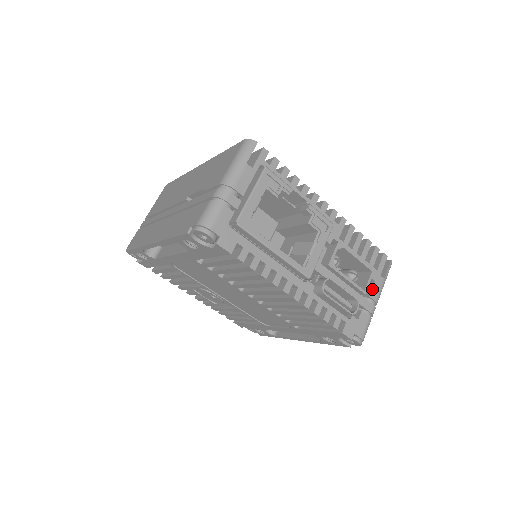
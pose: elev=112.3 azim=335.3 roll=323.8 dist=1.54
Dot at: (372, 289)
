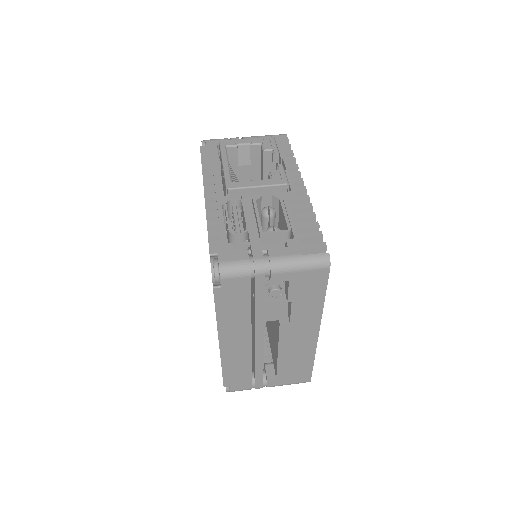
Dot at: (278, 248)
